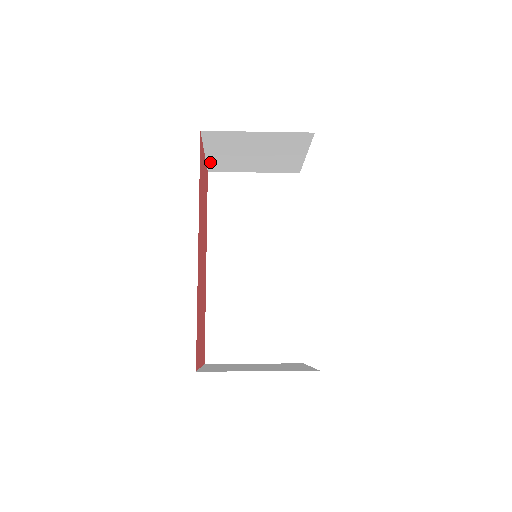
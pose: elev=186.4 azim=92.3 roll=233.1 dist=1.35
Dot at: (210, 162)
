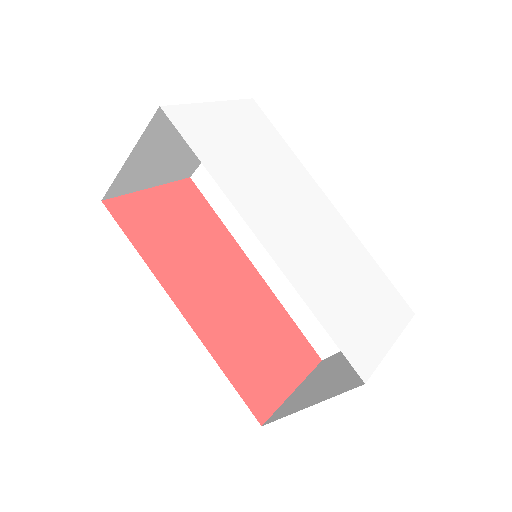
Dot at: (171, 180)
